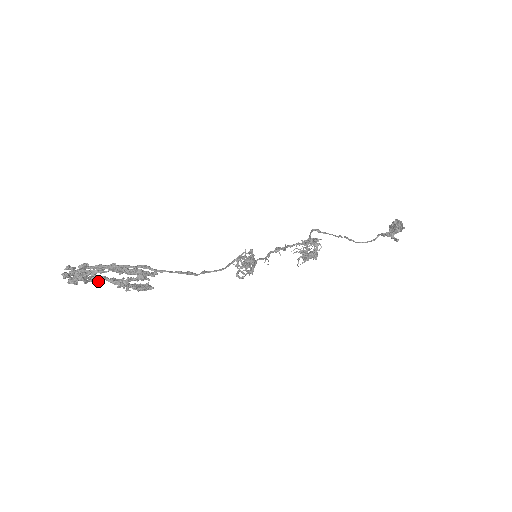
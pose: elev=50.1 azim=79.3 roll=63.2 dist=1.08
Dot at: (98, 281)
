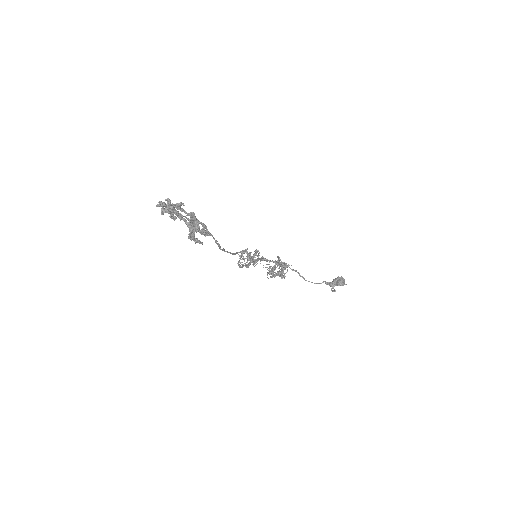
Dot at: occluded
